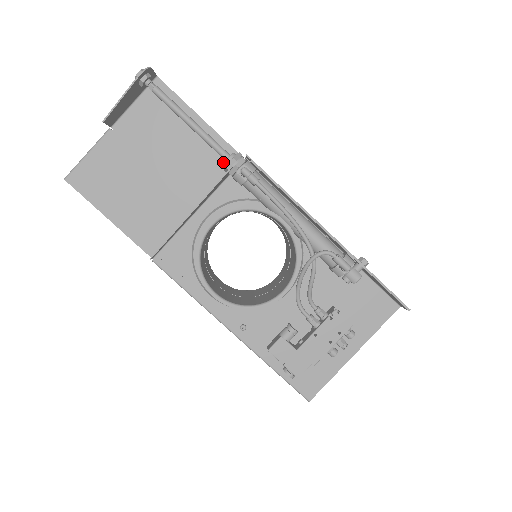
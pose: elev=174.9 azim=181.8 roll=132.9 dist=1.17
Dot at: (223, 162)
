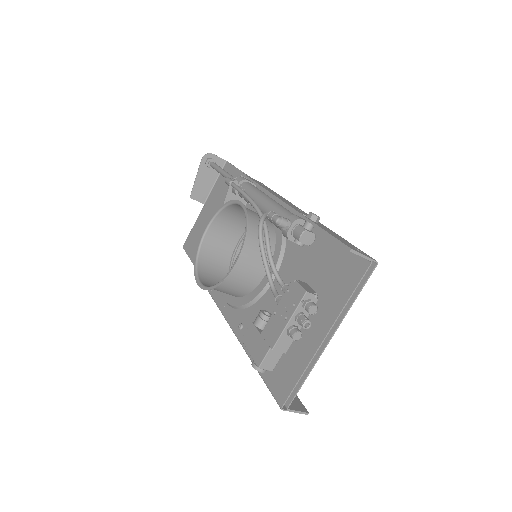
Dot at: occluded
